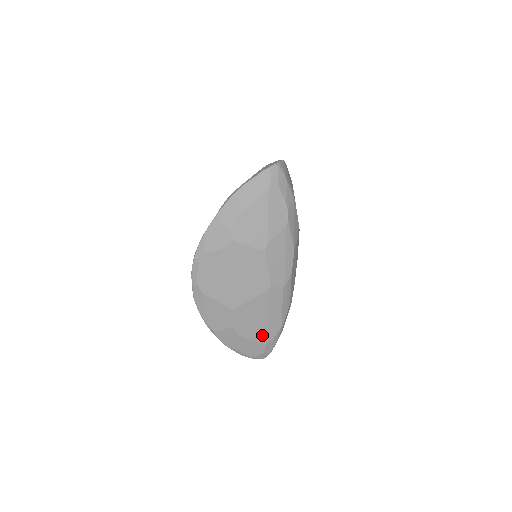
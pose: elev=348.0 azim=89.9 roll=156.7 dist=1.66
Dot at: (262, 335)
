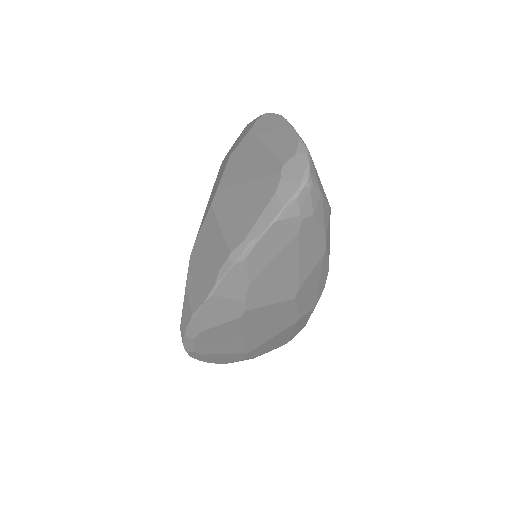
Dot at: (282, 343)
